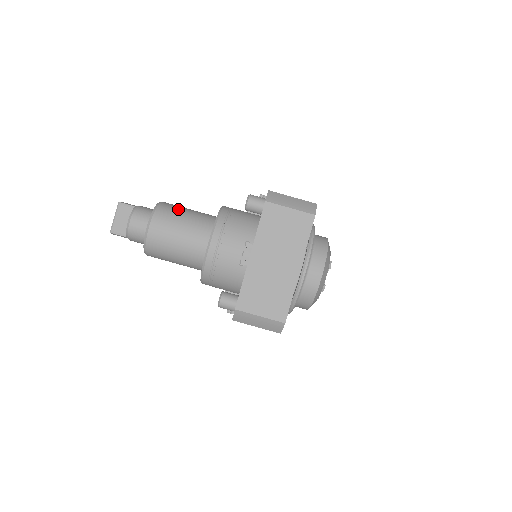
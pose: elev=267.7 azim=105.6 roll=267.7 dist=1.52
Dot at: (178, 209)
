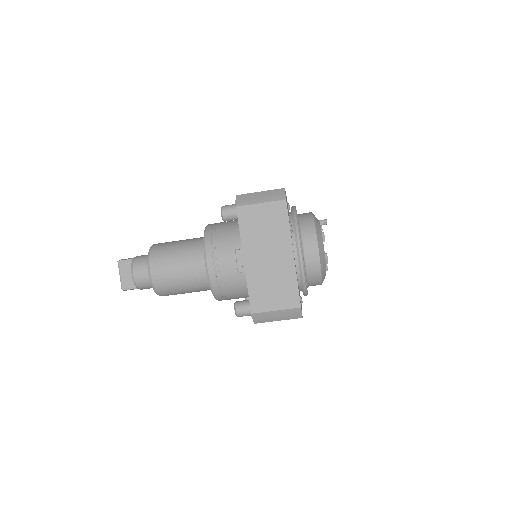
Dot at: (169, 245)
